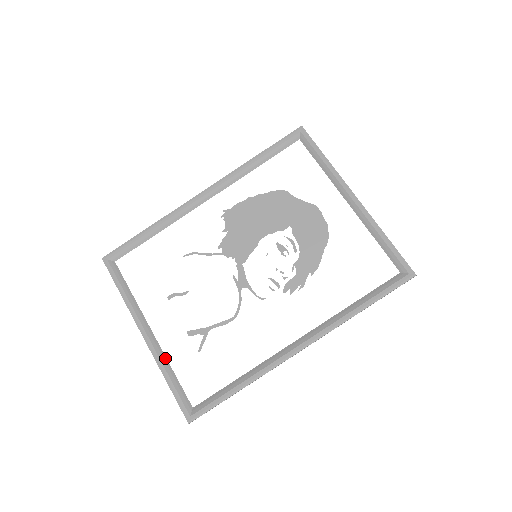
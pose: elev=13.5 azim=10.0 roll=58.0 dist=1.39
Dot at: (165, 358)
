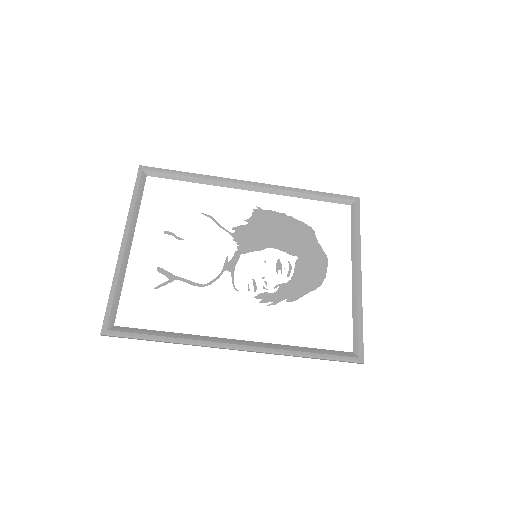
Dot at: (125, 272)
